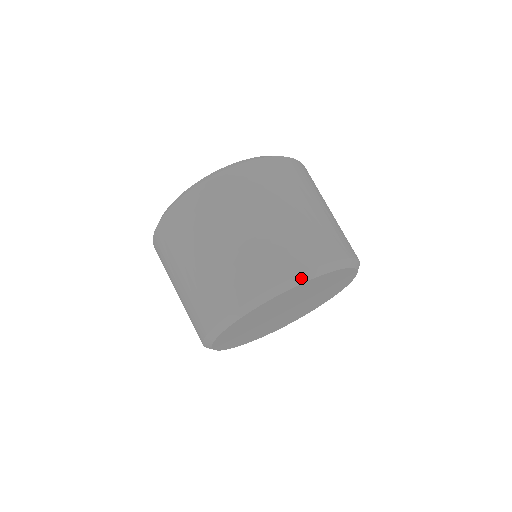
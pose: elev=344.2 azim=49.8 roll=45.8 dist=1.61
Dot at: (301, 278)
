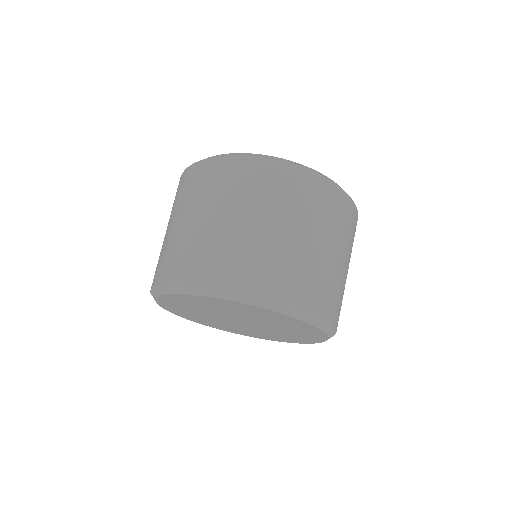
Dot at: (176, 288)
